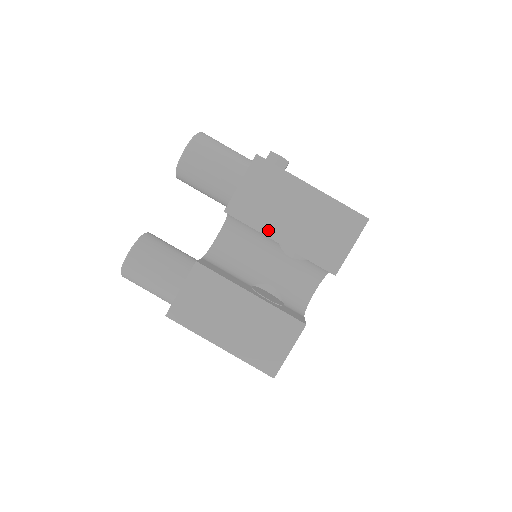
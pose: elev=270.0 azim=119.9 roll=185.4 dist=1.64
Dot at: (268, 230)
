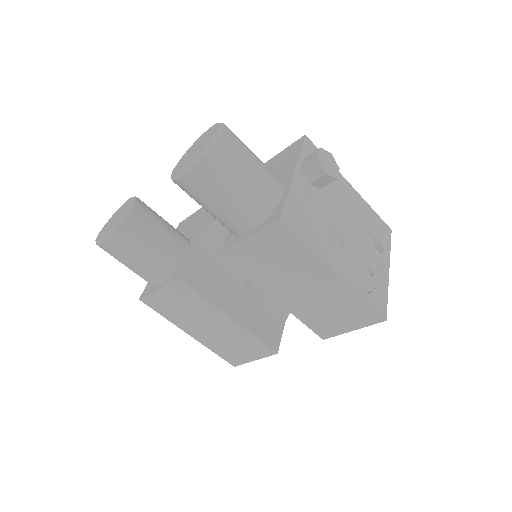
Dot at: (266, 286)
